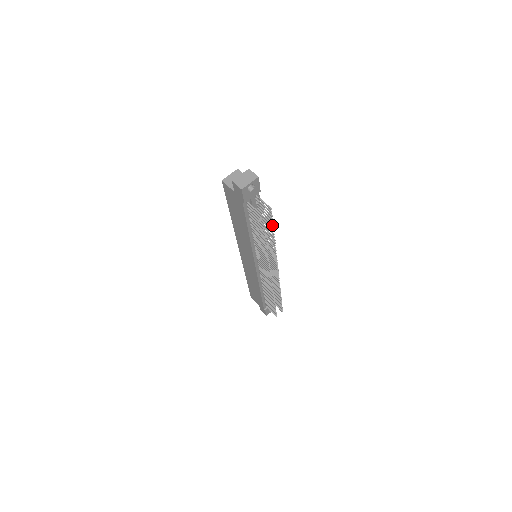
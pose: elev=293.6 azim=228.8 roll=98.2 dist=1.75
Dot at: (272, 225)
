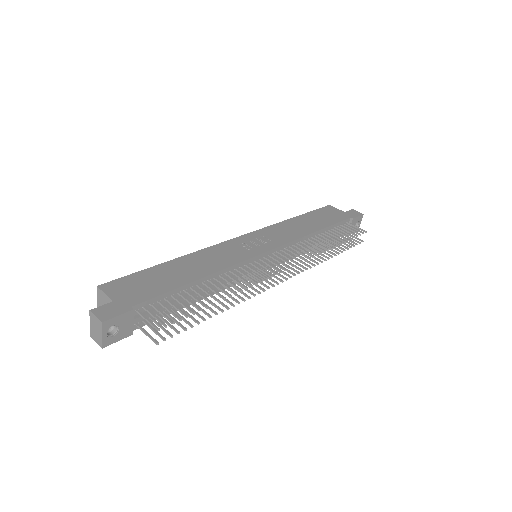
Dot at: occluded
